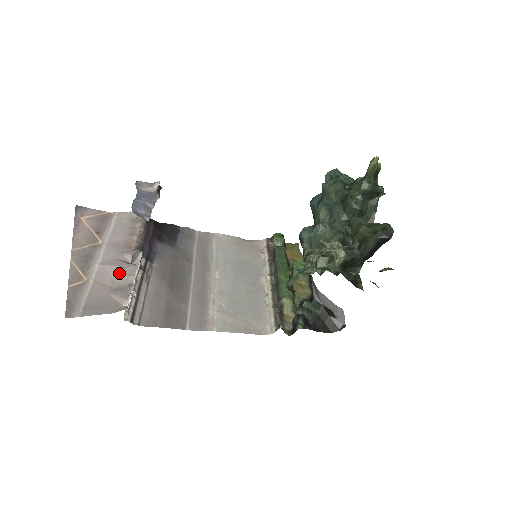
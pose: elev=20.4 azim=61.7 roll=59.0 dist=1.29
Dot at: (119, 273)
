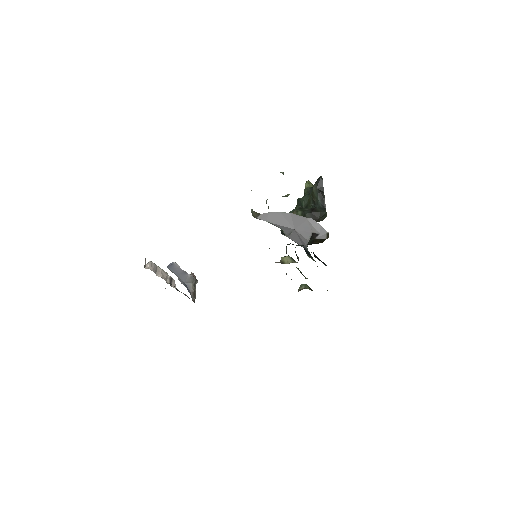
Dot at: occluded
